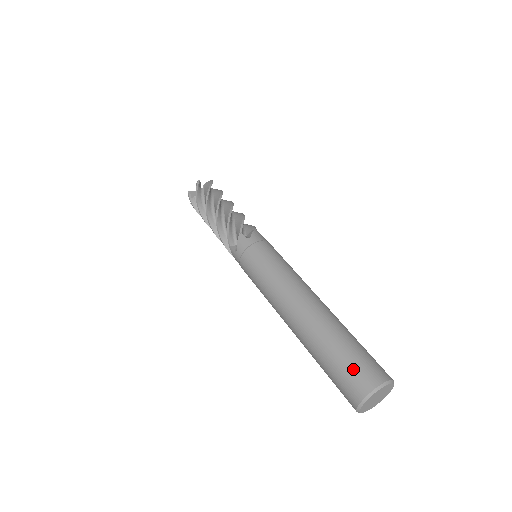
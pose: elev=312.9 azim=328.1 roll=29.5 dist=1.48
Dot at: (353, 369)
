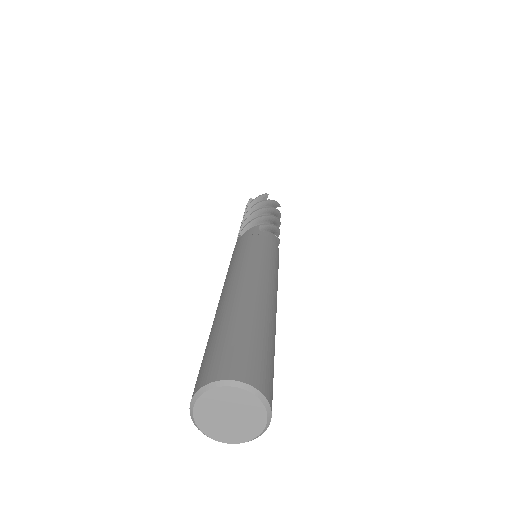
Dot at: (200, 368)
